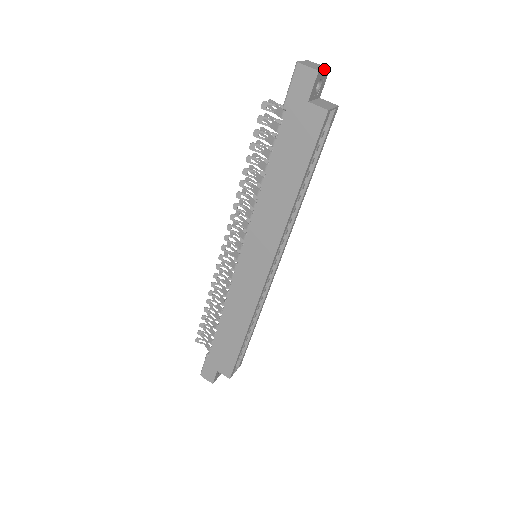
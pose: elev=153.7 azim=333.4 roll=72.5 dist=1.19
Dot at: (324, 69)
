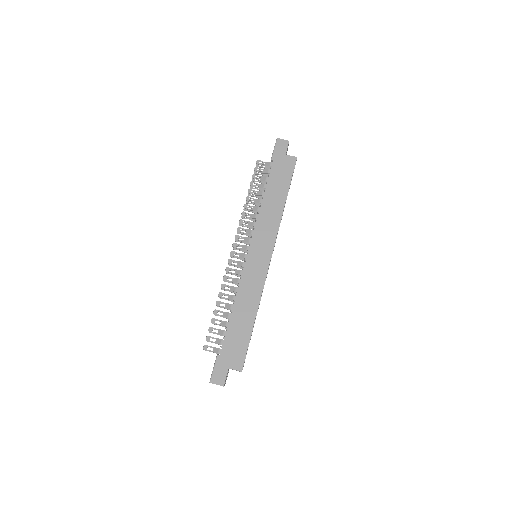
Dot at: (288, 145)
